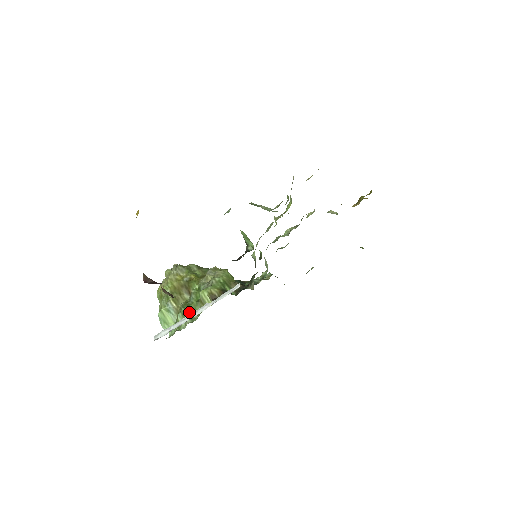
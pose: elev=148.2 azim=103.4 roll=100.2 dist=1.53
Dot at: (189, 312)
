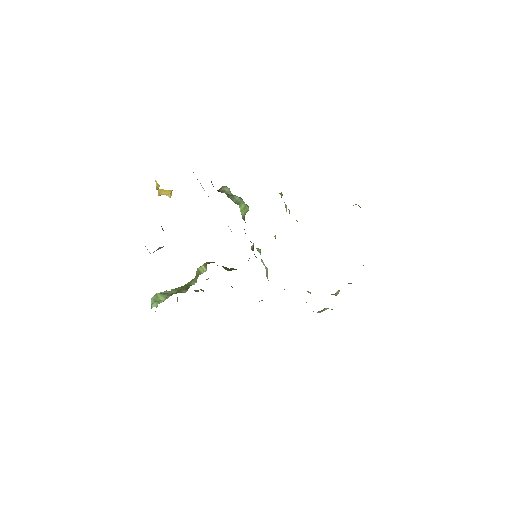
Dot at: (183, 288)
